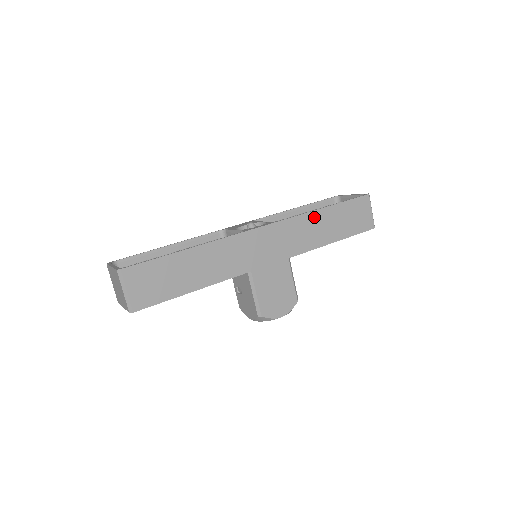
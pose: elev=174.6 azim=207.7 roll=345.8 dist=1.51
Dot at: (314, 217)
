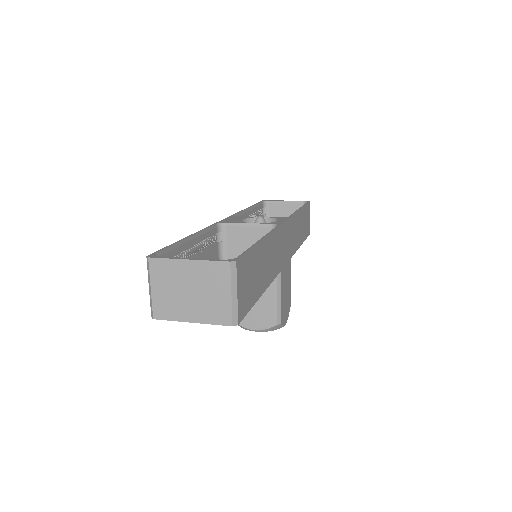
Dot at: (298, 217)
